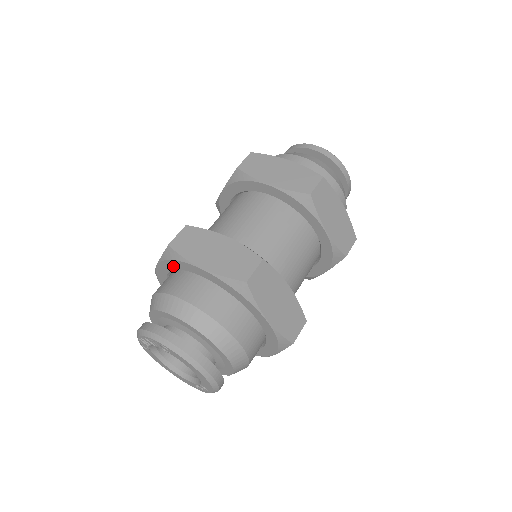
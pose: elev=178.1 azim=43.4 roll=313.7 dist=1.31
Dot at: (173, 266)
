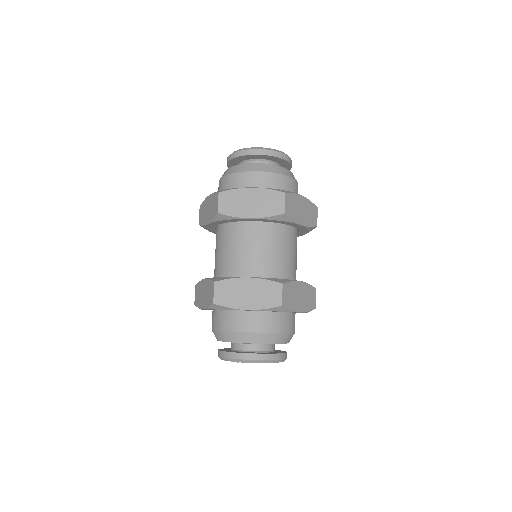
Dot at: occluded
